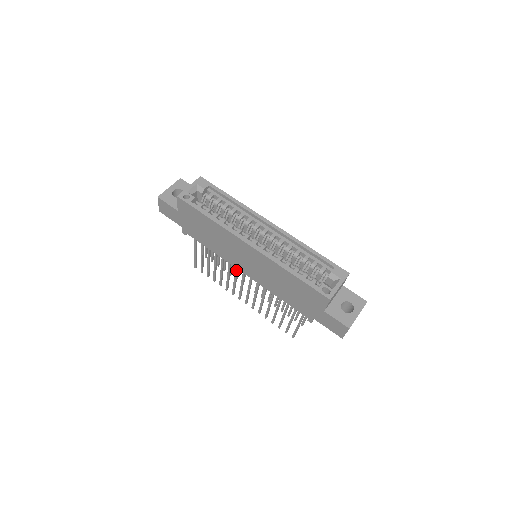
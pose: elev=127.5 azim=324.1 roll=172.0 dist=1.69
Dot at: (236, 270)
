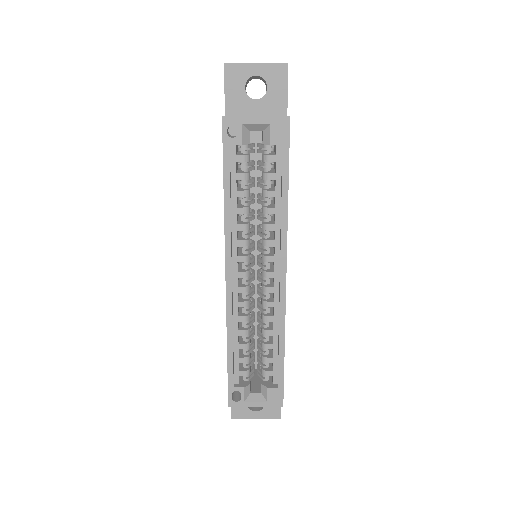
Dot at: occluded
